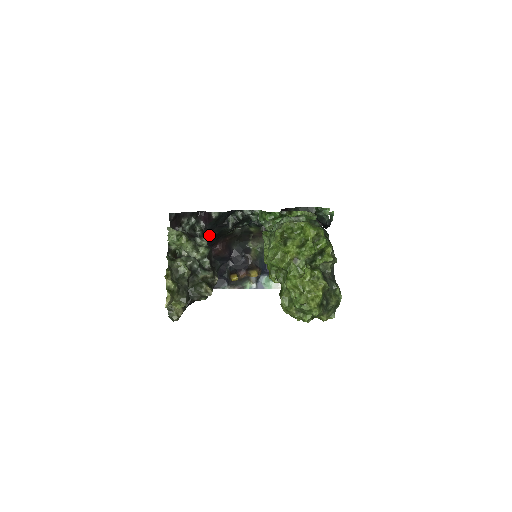
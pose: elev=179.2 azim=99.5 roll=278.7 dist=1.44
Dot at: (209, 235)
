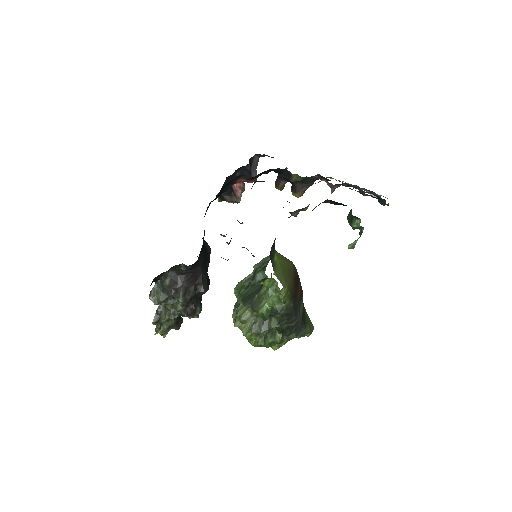
Dot at: occluded
